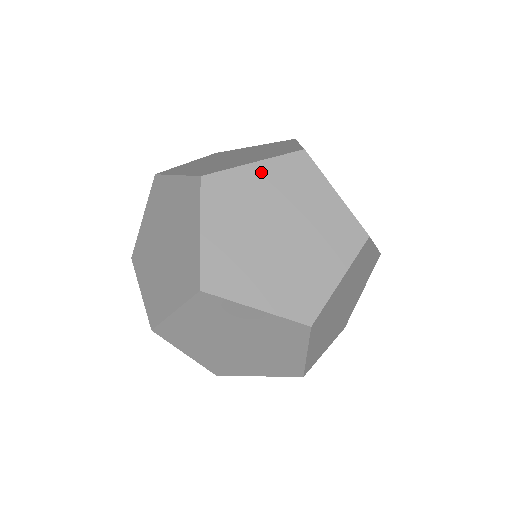
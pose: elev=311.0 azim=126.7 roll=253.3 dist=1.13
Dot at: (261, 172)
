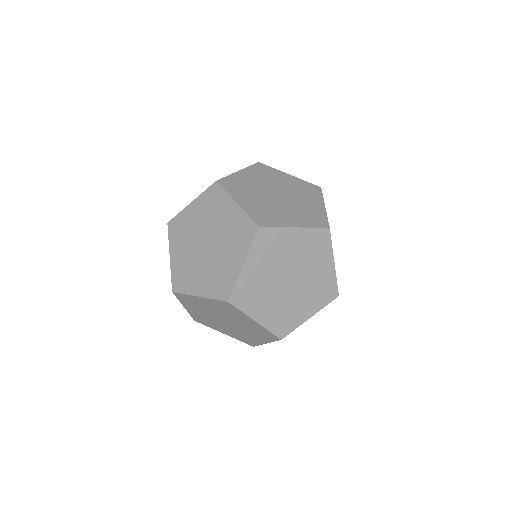
Dot at: (205, 301)
